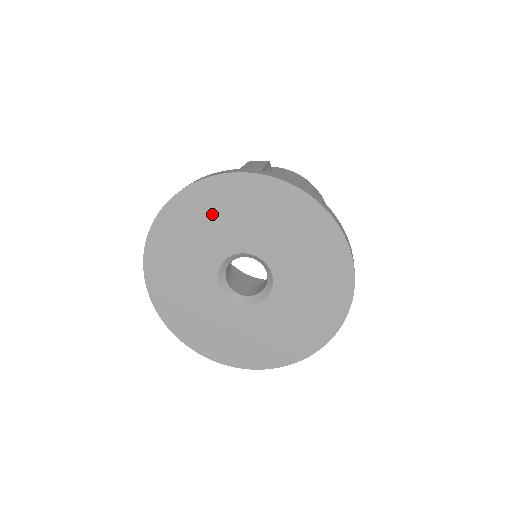
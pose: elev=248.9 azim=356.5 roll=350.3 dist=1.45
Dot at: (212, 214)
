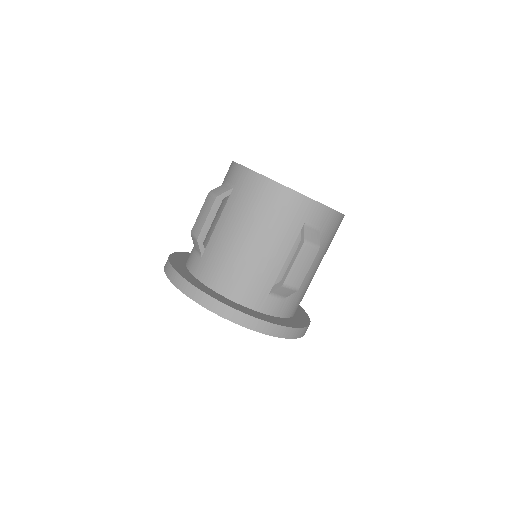
Dot at: occluded
